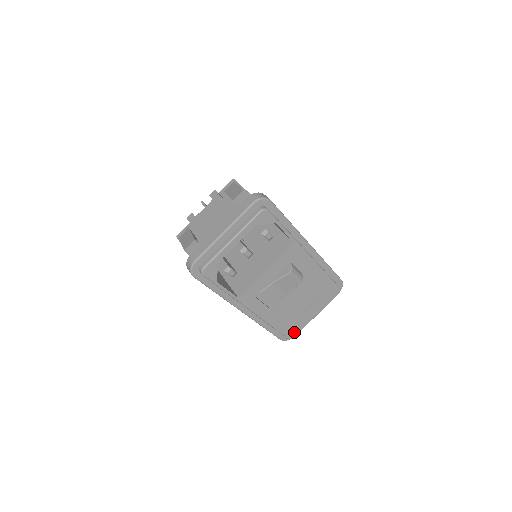
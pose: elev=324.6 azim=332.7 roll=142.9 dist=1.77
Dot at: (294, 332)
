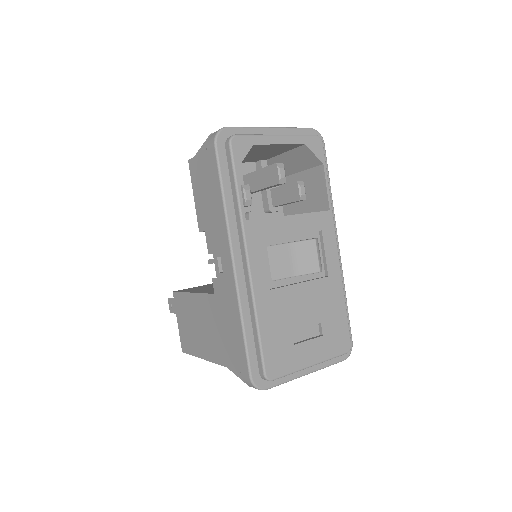
Dot at: (277, 368)
